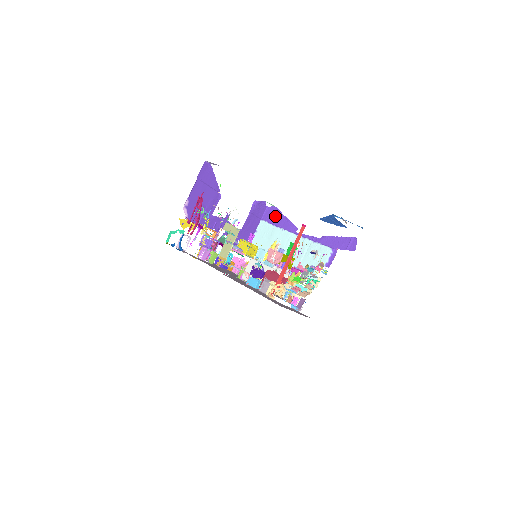
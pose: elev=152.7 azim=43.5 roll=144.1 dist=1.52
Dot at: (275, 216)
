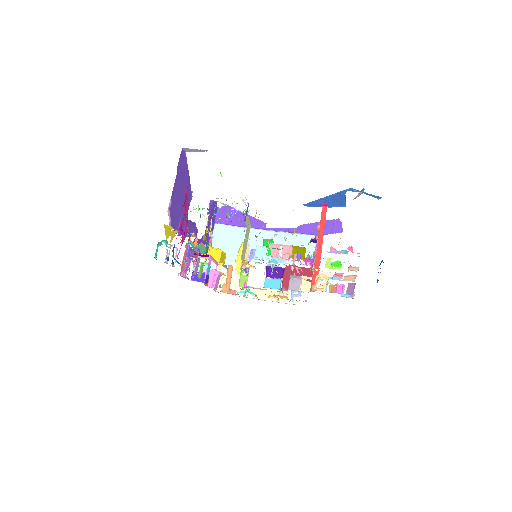
Dot at: (232, 216)
